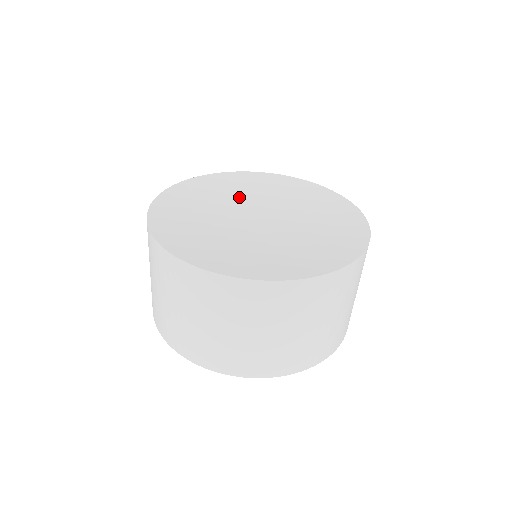
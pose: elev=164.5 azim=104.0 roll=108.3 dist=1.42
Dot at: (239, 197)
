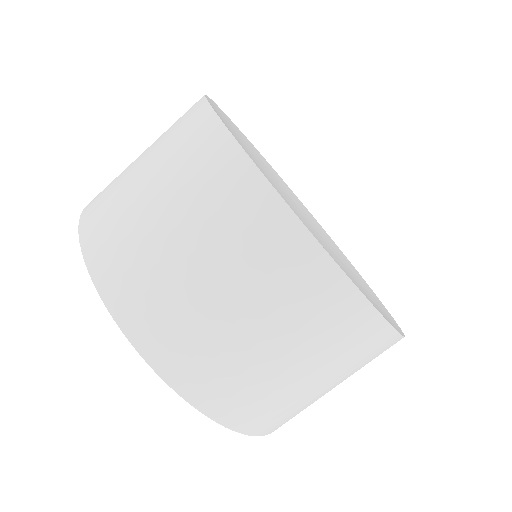
Dot at: (274, 180)
